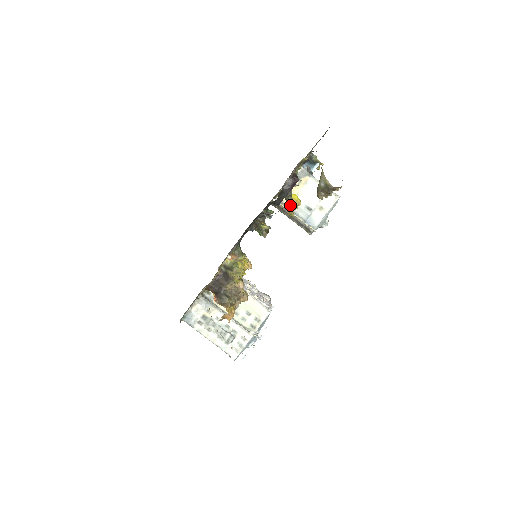
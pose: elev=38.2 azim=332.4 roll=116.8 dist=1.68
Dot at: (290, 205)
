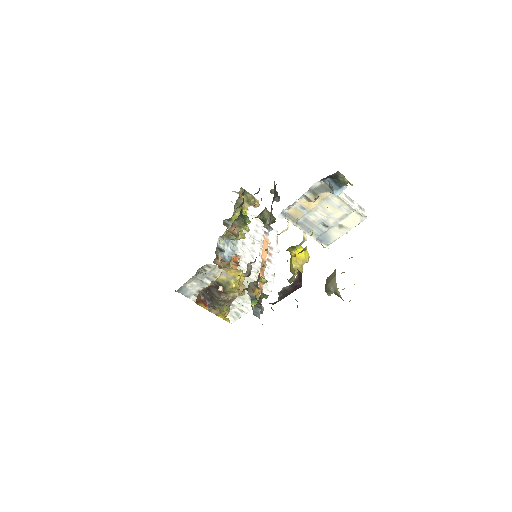
Dot at: (293, 271)
